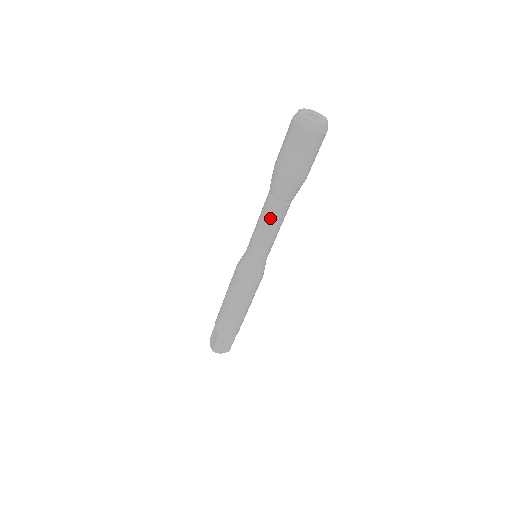
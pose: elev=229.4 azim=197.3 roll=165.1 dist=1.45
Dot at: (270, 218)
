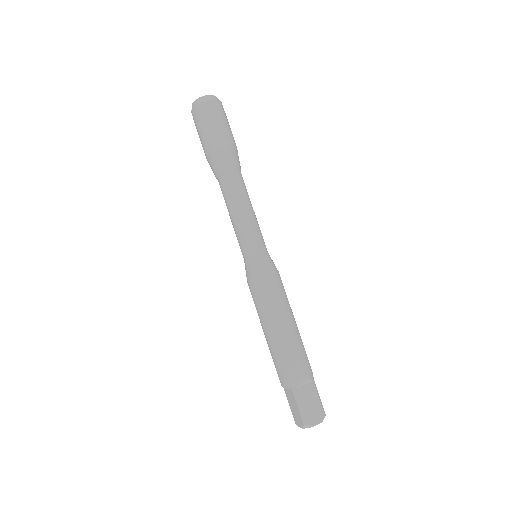
Dot at: (233, 196)
